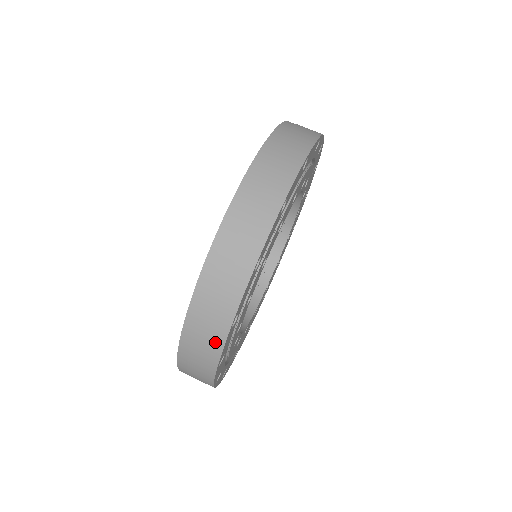
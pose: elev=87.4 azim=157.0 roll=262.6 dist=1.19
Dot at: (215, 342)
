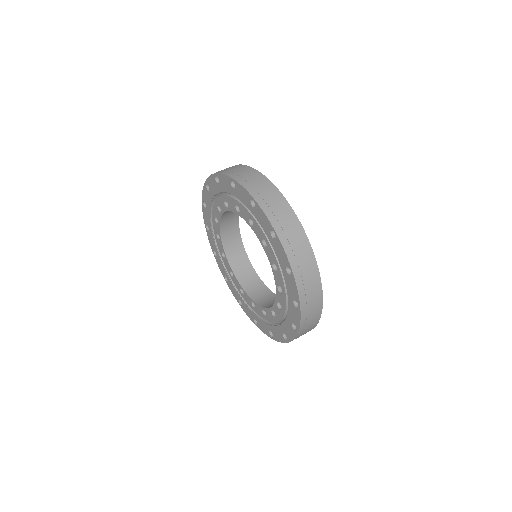
Dot at: (315, 277)
